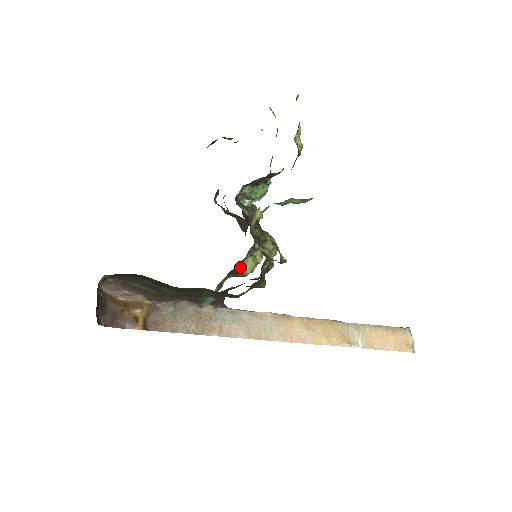
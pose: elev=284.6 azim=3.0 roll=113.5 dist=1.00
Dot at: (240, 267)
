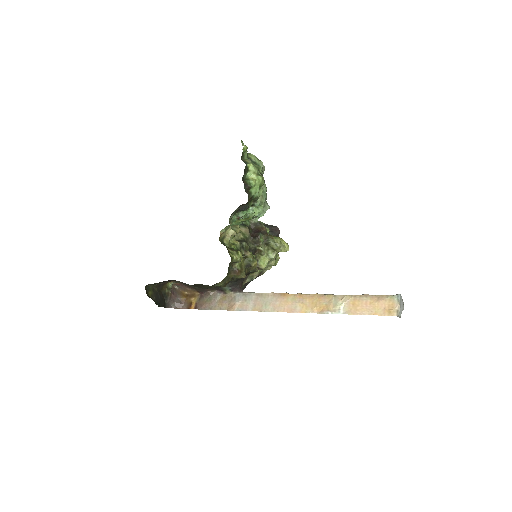
Dot at: occluded
